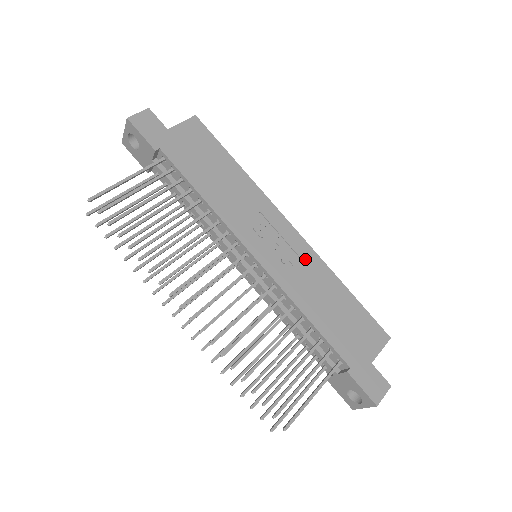
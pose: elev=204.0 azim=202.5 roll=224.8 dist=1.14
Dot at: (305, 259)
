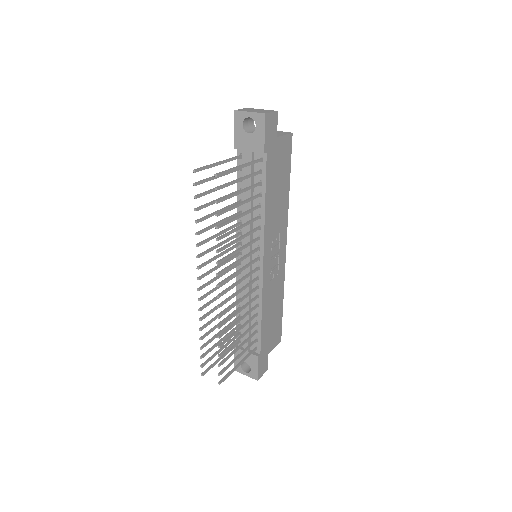
Dot at: (279, 275)
